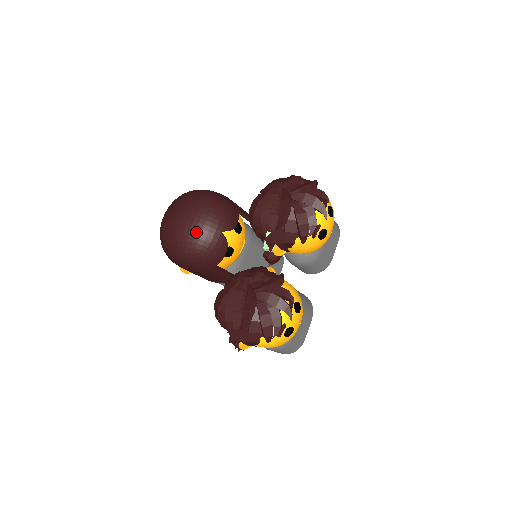
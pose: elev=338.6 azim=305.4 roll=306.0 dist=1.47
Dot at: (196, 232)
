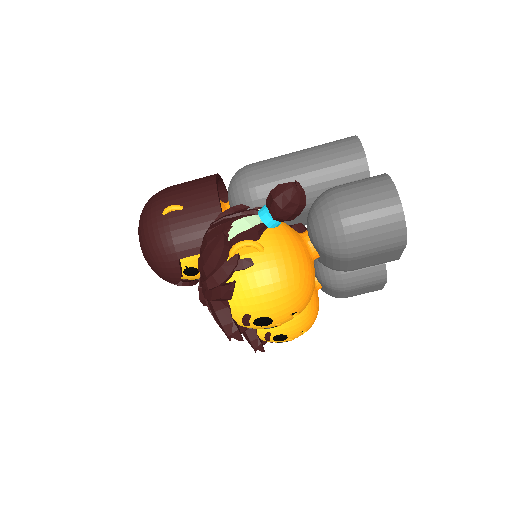
Dot at: occluded
